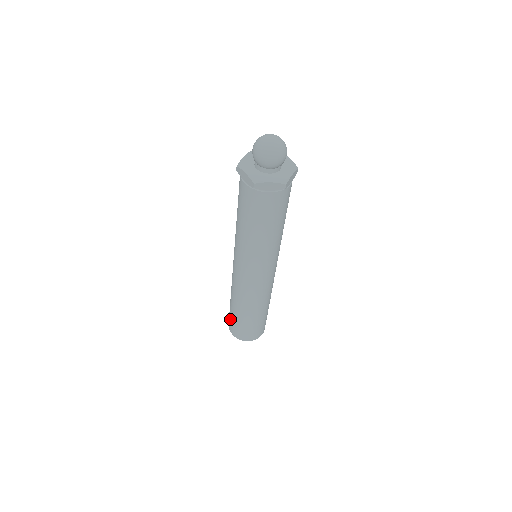
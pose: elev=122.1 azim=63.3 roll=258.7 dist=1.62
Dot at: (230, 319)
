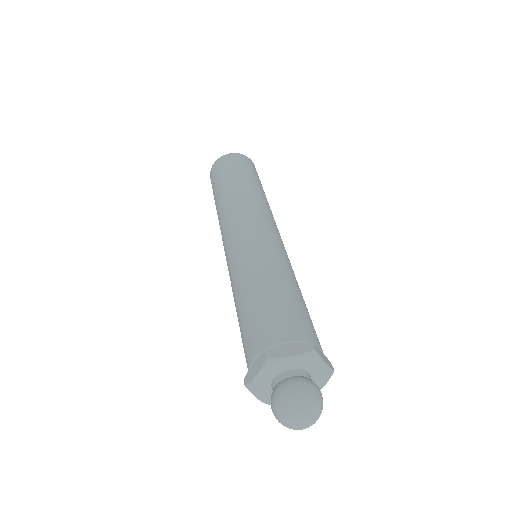
Dot at: occluded
